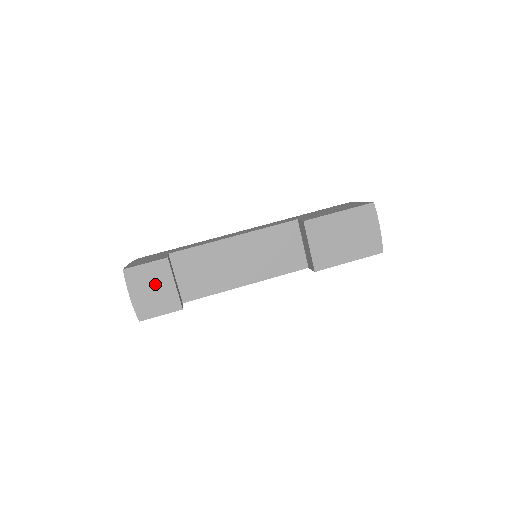
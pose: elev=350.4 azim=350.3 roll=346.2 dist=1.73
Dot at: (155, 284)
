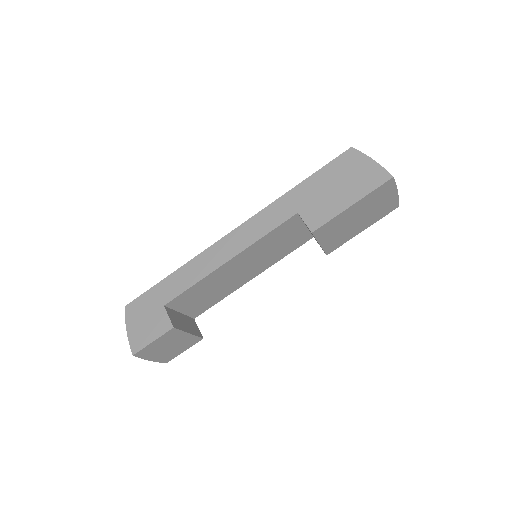
Dot at: (170, 344)
